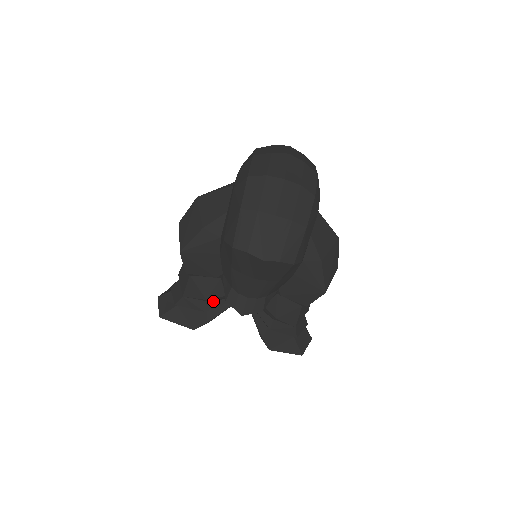
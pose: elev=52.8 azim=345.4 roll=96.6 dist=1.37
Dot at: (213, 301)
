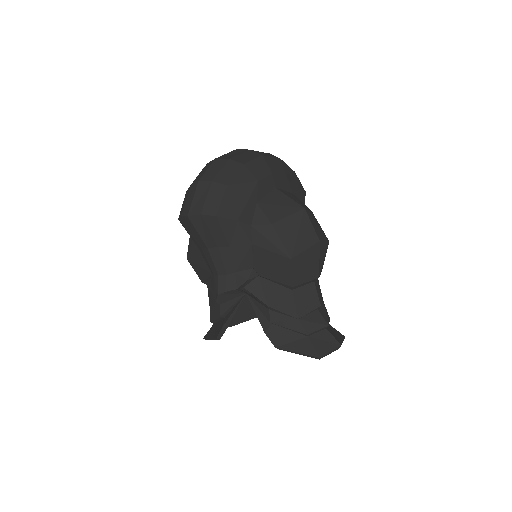
Dot at: (223, 304)
